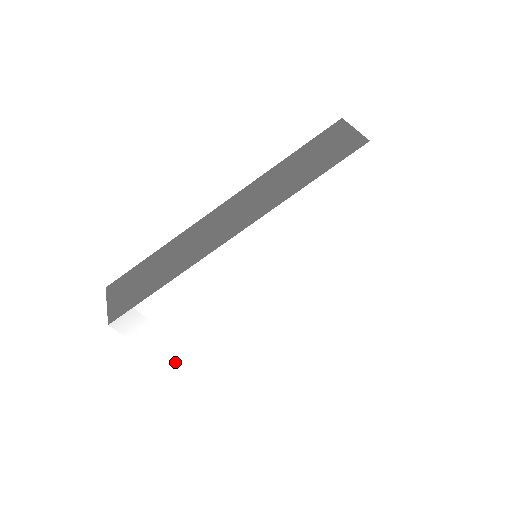
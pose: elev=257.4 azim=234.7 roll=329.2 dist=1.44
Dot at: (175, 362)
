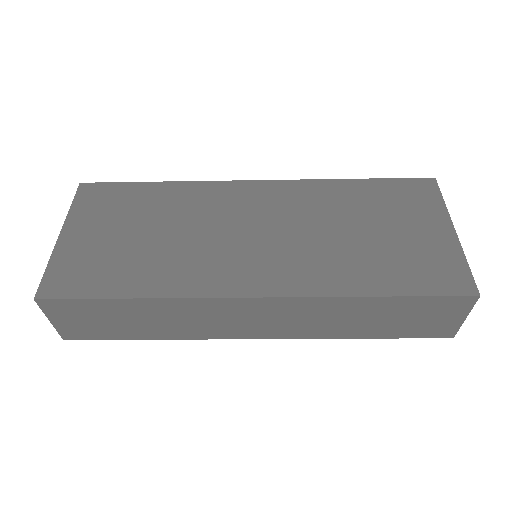
Dot at: occluded
